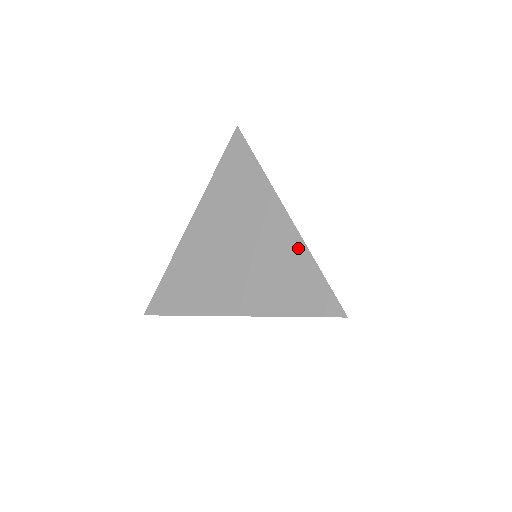
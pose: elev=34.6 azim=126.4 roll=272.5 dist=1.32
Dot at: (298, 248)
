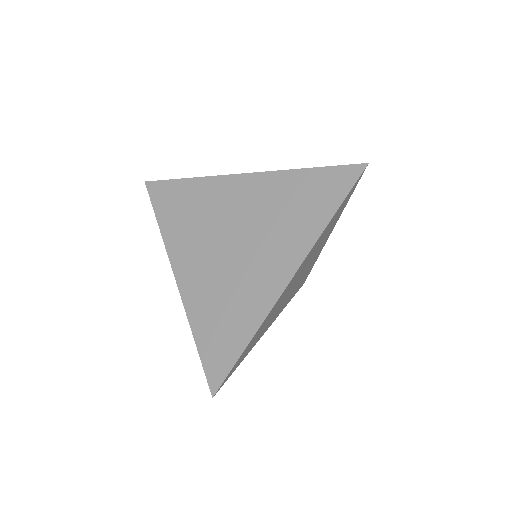
Dot at: (278, 179)
